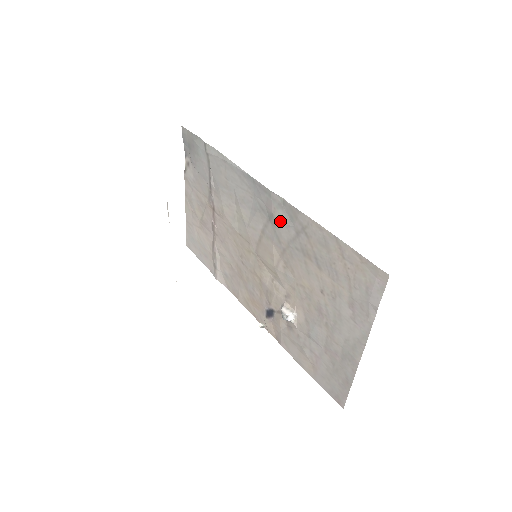
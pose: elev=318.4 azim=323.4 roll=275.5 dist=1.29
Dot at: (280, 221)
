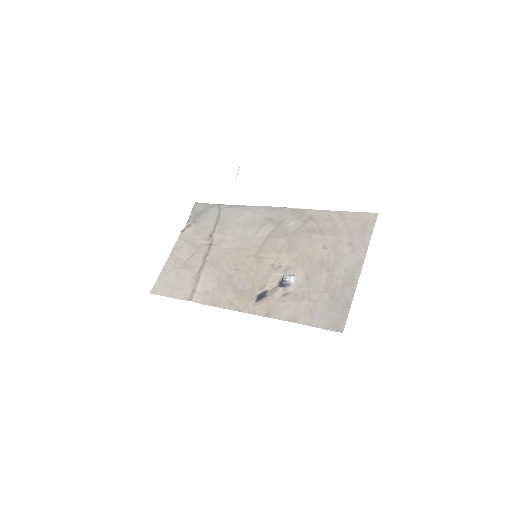
Dot at: (290, 221)
